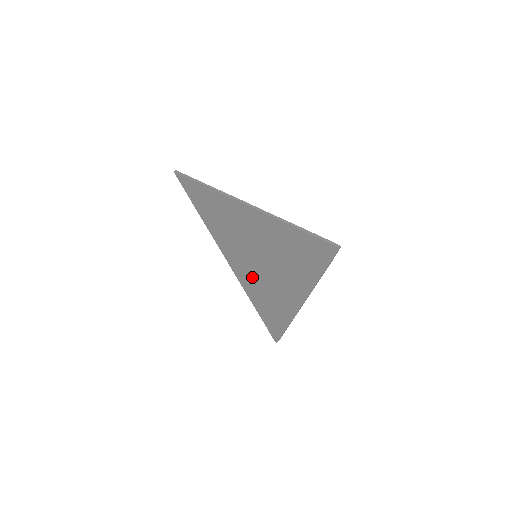
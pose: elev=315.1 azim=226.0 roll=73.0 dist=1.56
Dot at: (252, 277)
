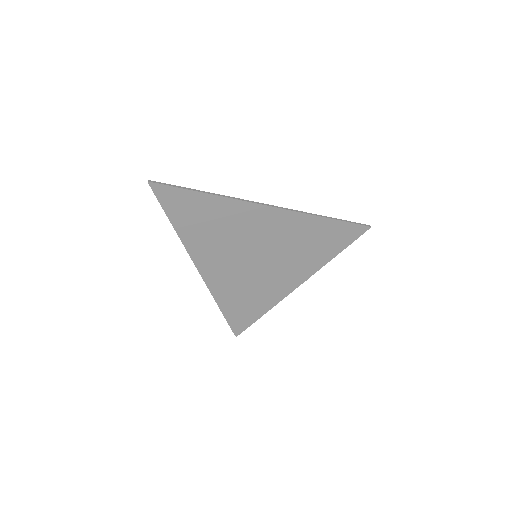
Dot at: (237, 279)
